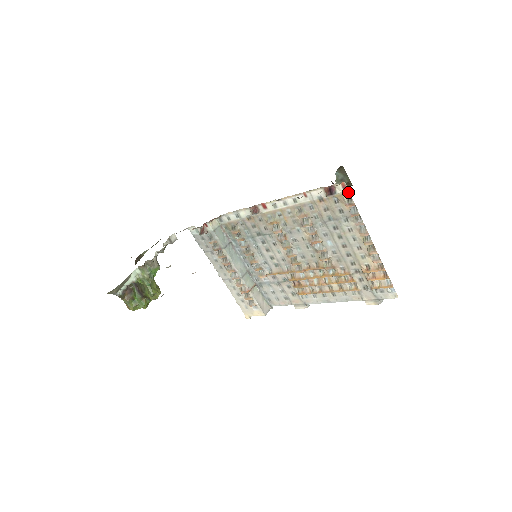
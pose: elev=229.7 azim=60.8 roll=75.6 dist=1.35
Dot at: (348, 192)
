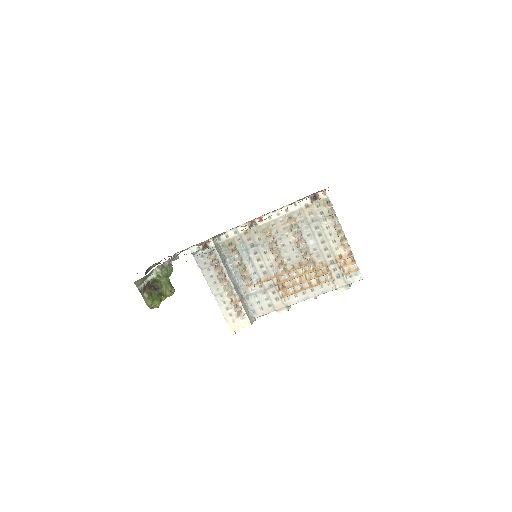
Dot at: (327, 197)
